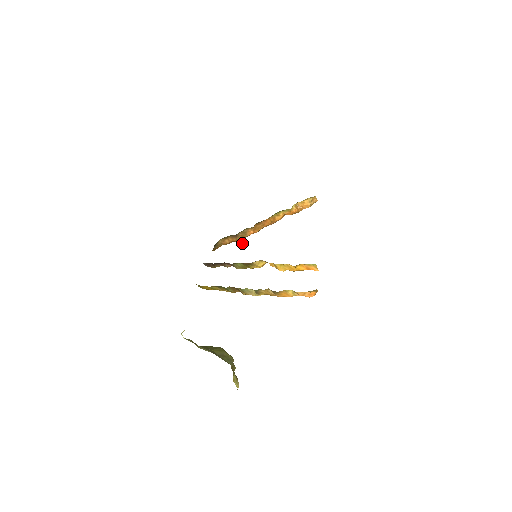
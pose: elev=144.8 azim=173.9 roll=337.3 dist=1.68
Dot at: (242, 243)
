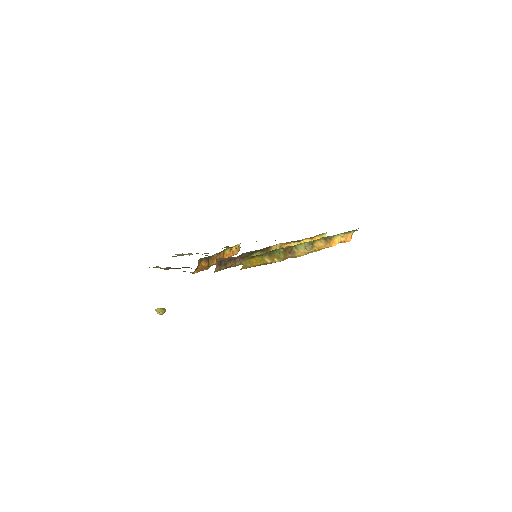
Dot at: (161, 310)
